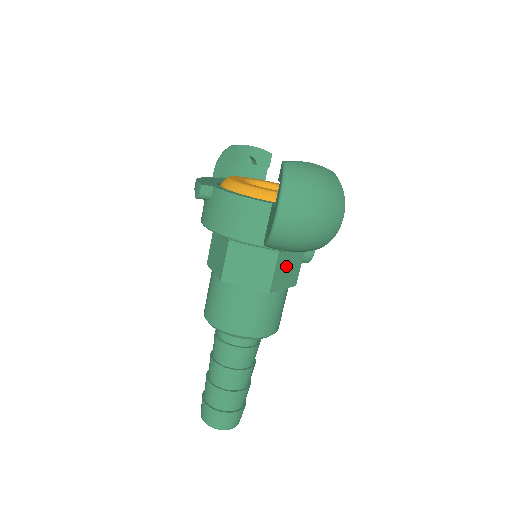
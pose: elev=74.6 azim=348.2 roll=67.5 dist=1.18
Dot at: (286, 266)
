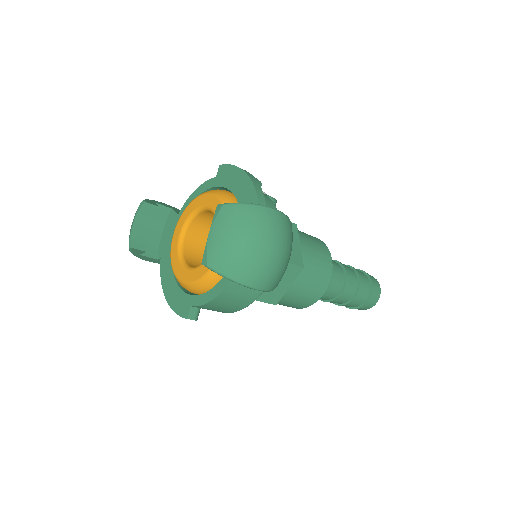
Dot at: occluded
